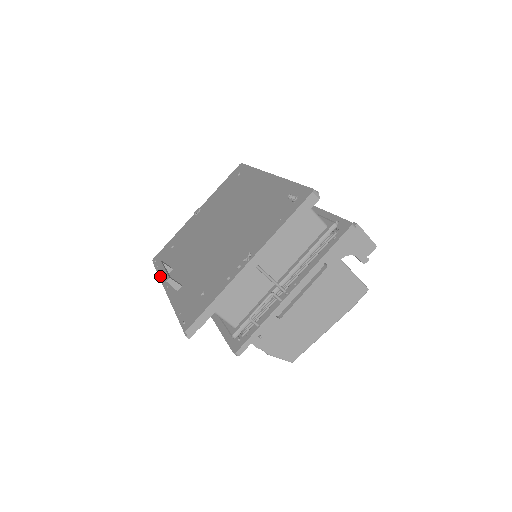
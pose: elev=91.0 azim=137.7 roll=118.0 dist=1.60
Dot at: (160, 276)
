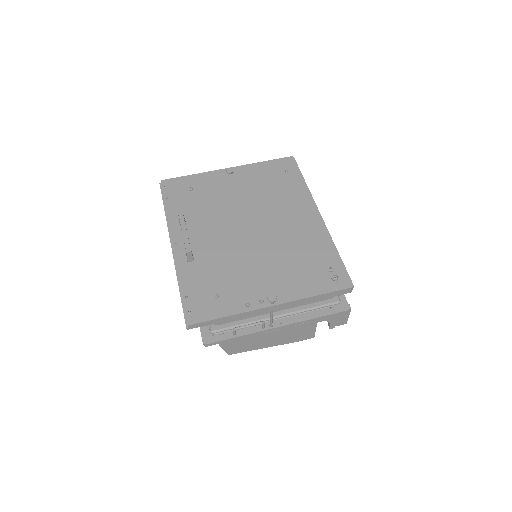
Dot at: (169, 218)
